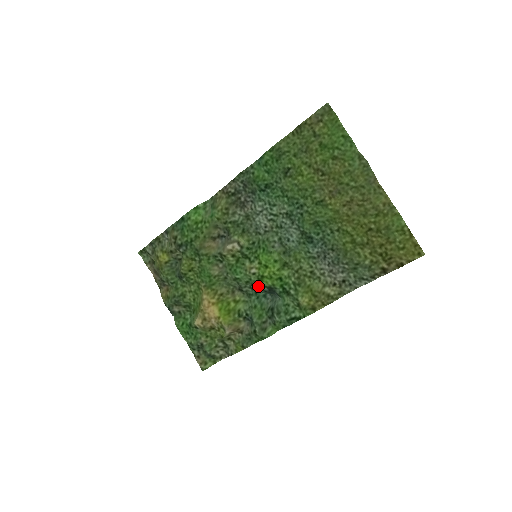
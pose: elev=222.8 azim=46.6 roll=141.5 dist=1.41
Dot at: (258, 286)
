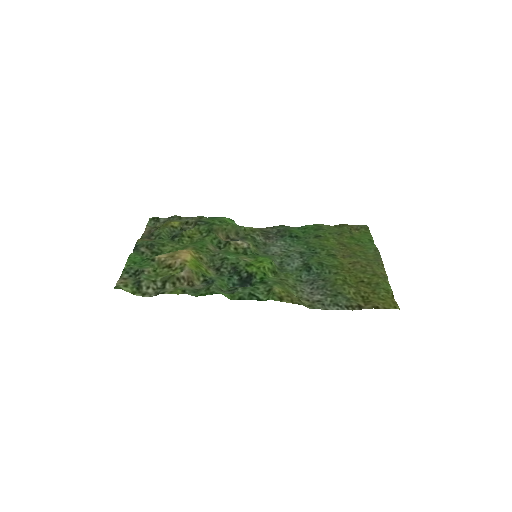
Dot at: (240, 270)
